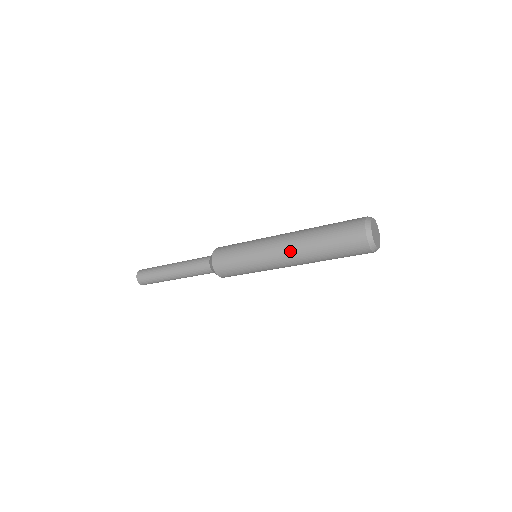
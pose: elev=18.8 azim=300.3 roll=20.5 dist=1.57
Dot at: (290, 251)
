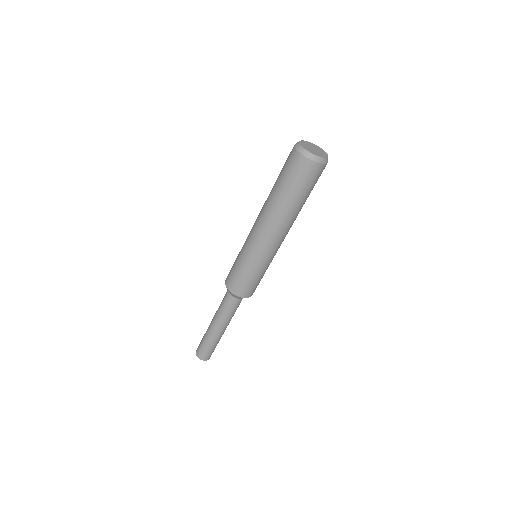
Dot at: (260, 217)
